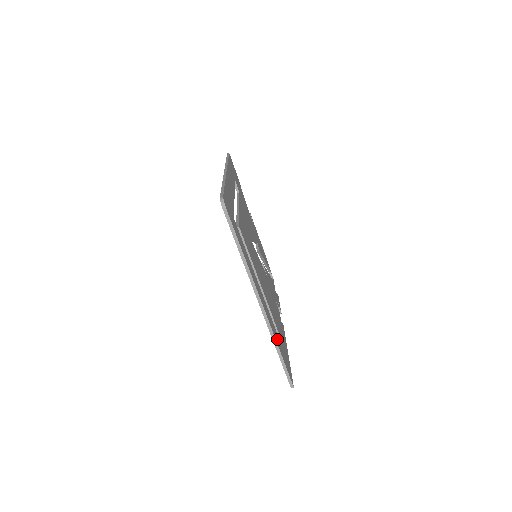
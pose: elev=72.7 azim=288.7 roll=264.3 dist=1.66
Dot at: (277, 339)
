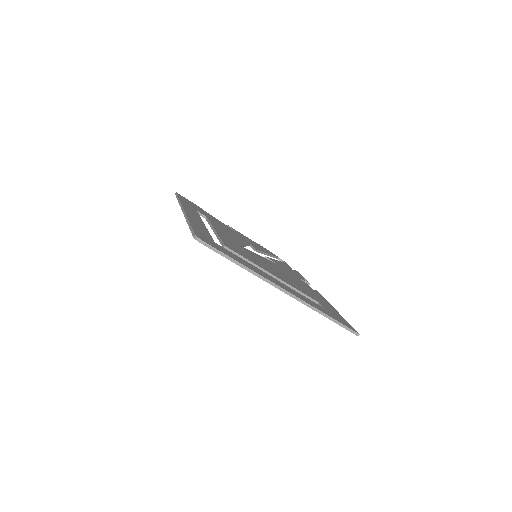
Dot at: (319, 308)
